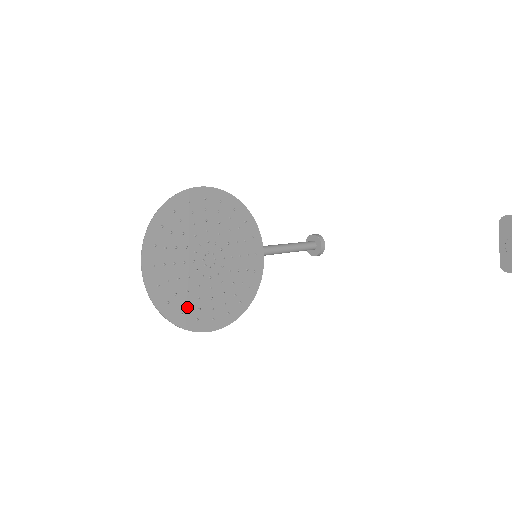
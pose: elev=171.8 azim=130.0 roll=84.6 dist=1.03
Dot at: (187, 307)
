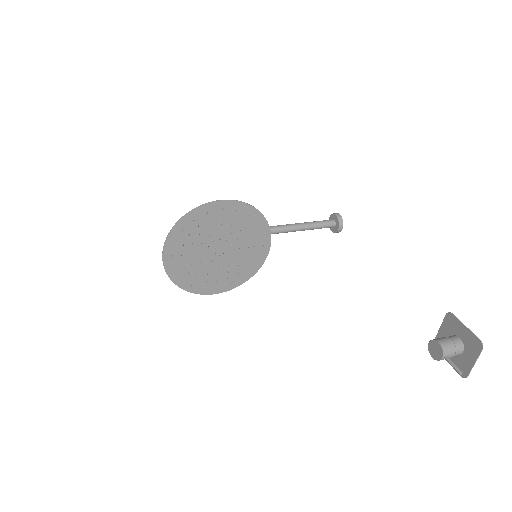
Dot at: (196, 280)
